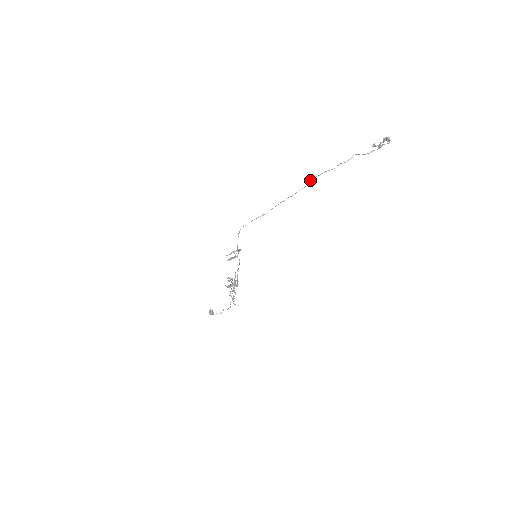
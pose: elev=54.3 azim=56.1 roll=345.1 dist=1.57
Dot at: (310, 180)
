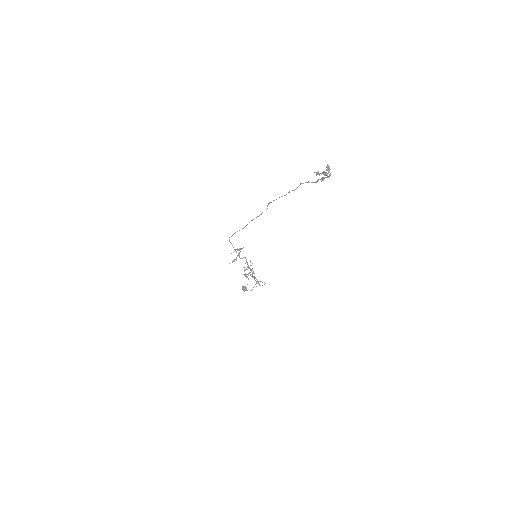
Dot at: (269, 203)
